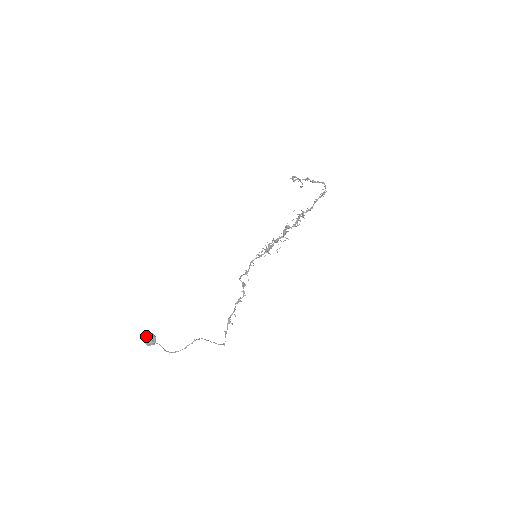
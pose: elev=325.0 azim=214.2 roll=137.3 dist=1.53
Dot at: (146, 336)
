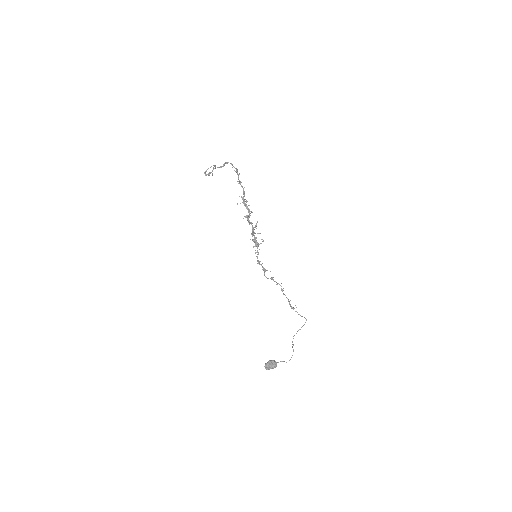
Dot at: (268, 367)
